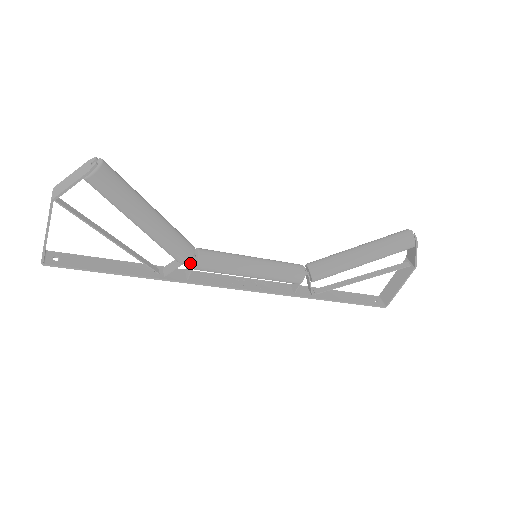
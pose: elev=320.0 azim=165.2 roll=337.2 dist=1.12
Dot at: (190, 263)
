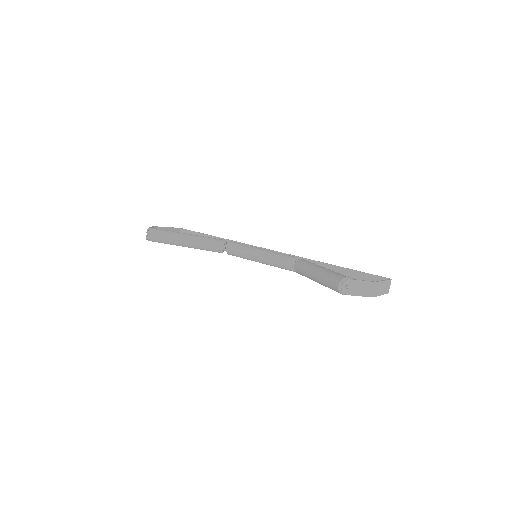
Dot at: occluded
